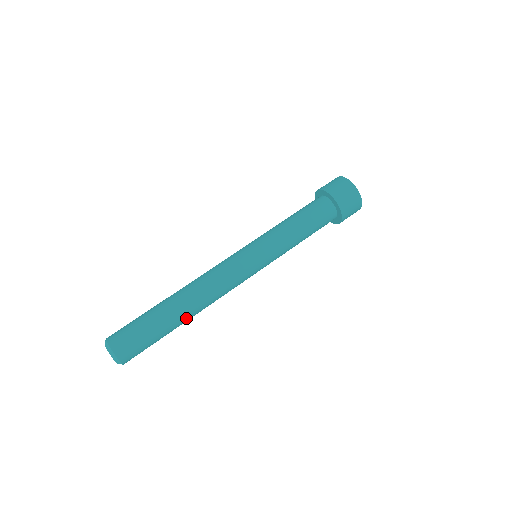
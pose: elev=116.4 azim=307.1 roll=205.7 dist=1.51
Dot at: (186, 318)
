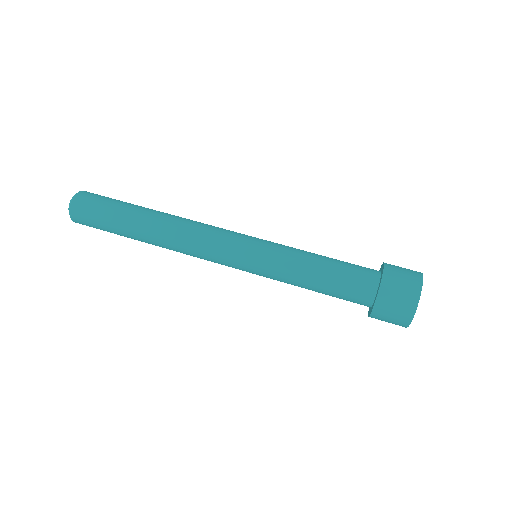
Dot at: (146, 222)
